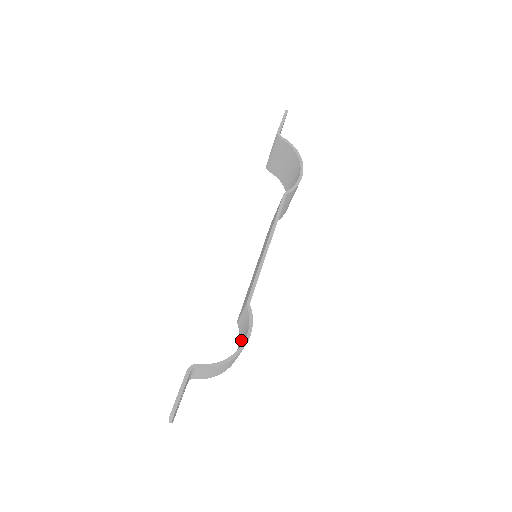
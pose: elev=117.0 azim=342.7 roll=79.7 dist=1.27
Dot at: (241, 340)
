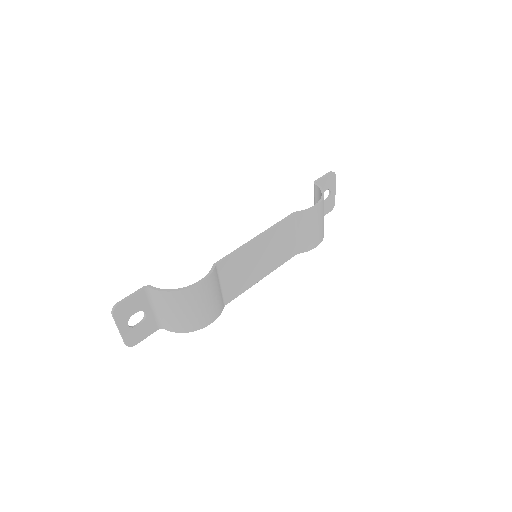
Dot at: (210, 307)
